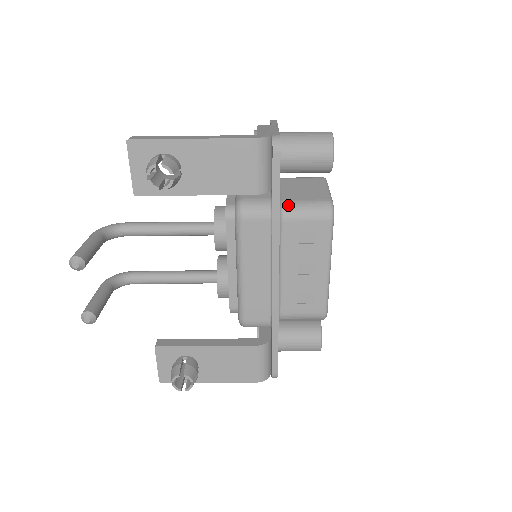
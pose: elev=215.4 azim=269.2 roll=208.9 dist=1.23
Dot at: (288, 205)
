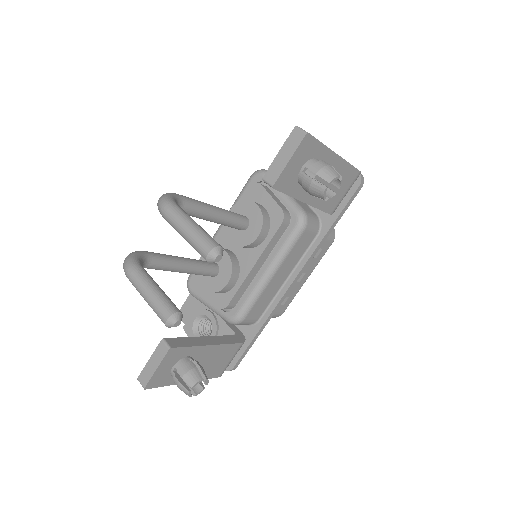
Dot at: occluded
